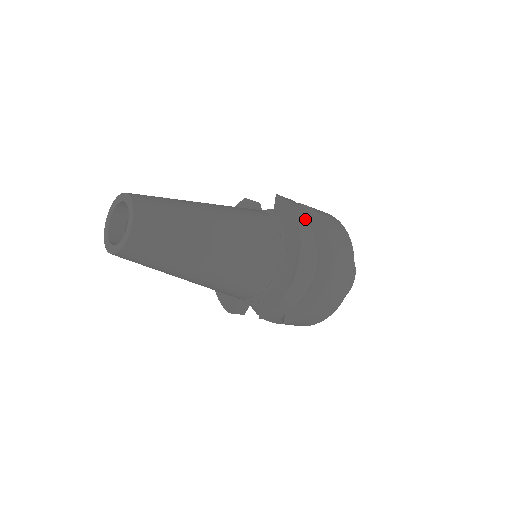
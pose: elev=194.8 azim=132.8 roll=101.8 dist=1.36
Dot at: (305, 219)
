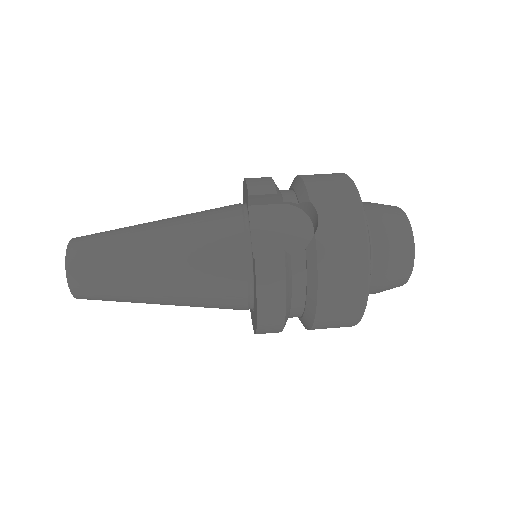
Dot at: (275, 302)
